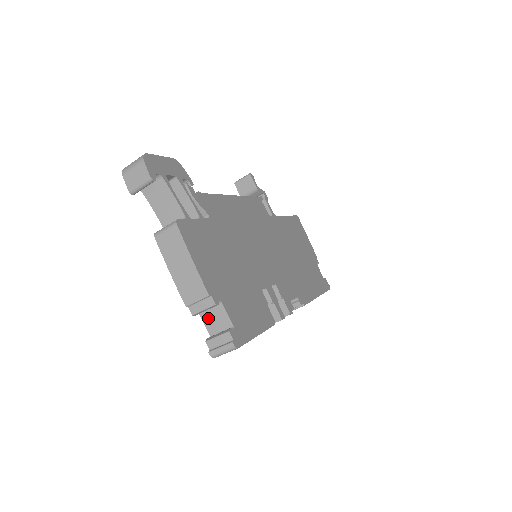
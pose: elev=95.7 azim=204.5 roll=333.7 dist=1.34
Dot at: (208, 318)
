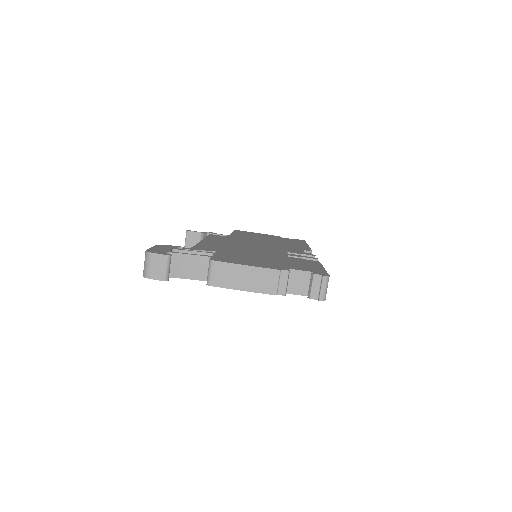
Dot at: (293, 288)
